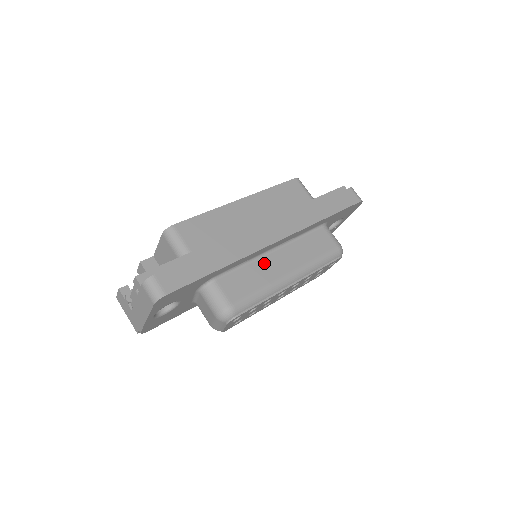
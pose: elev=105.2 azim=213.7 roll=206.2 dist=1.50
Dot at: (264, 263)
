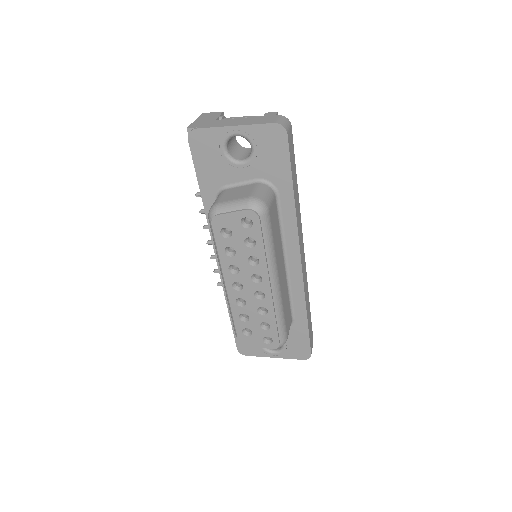
Dot at: (281, 251)
